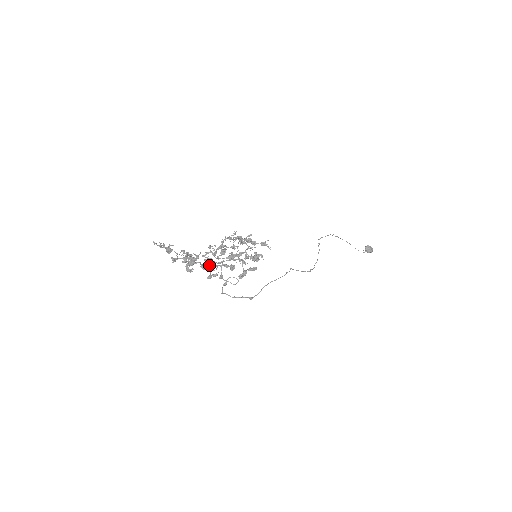
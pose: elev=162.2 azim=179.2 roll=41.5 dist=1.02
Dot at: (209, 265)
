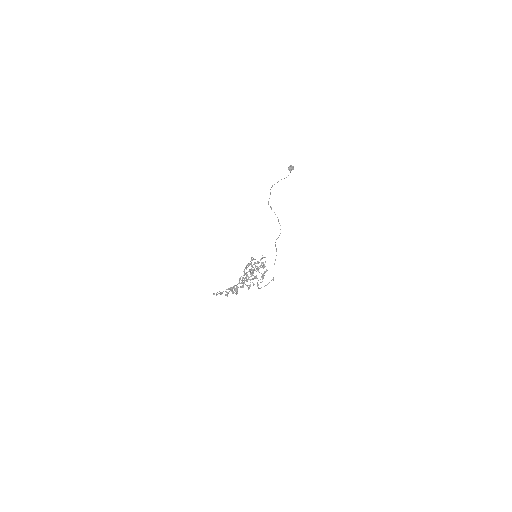
Dot at: (244, 283)
